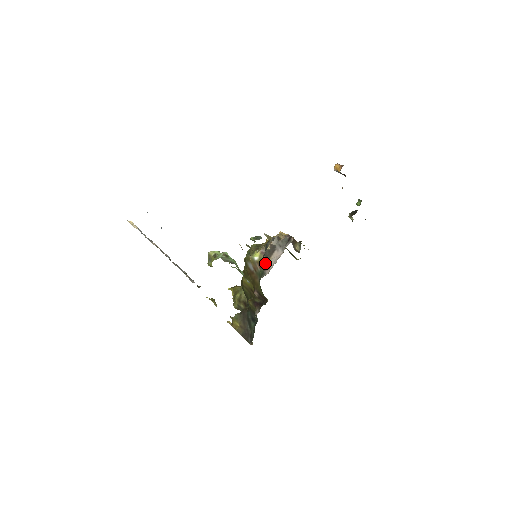
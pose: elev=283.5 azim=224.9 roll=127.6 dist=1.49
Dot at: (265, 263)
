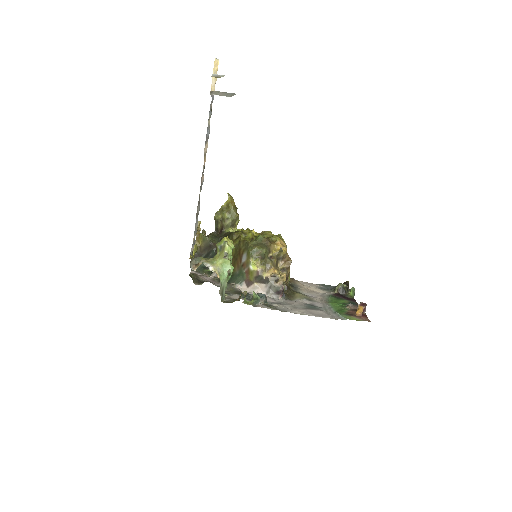
Dot at: (251, 279)
